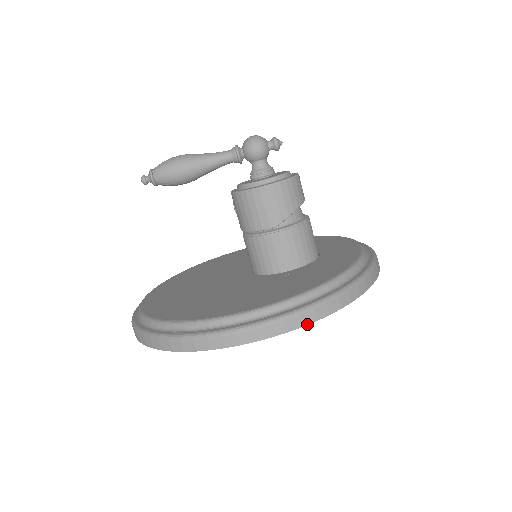
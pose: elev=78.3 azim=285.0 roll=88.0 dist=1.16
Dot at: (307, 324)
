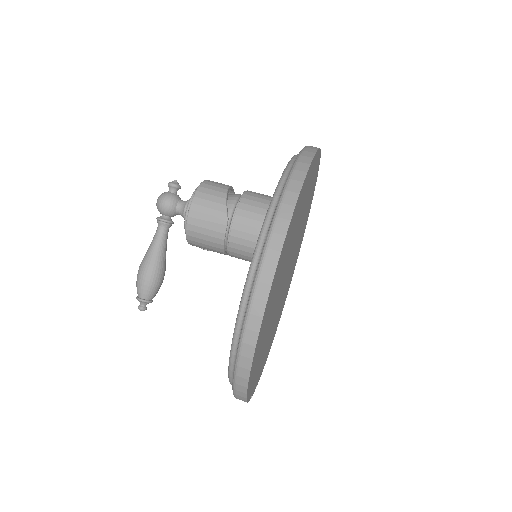
Dot at: (287, 231)
